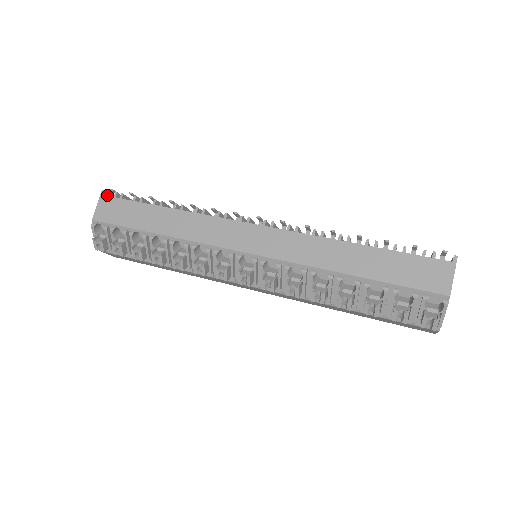
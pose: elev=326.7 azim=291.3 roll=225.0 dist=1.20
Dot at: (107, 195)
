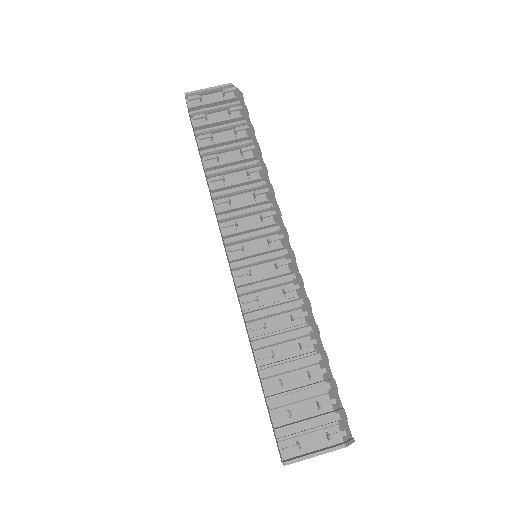
Dot at: occluded
